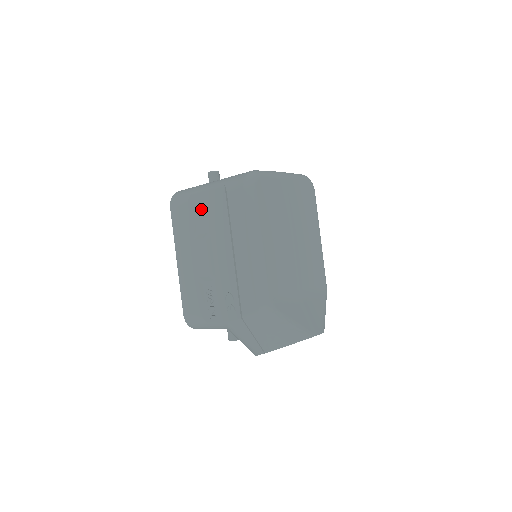
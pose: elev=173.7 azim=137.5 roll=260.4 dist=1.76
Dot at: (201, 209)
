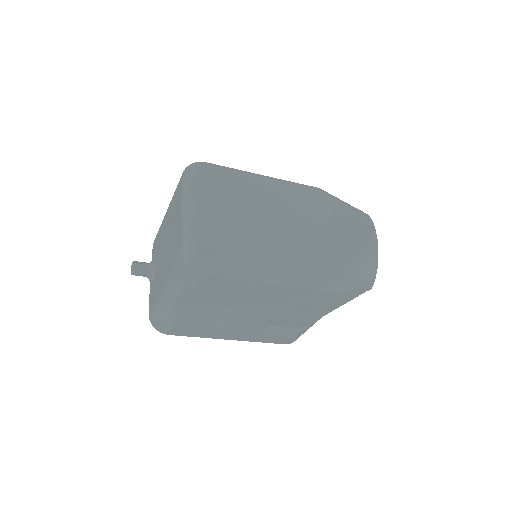
Dot at: (192, 312)
